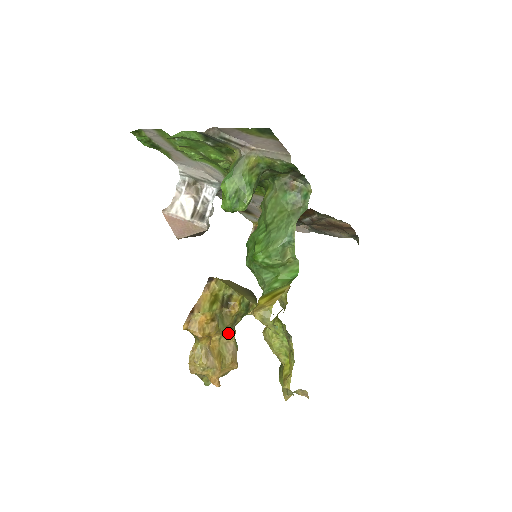
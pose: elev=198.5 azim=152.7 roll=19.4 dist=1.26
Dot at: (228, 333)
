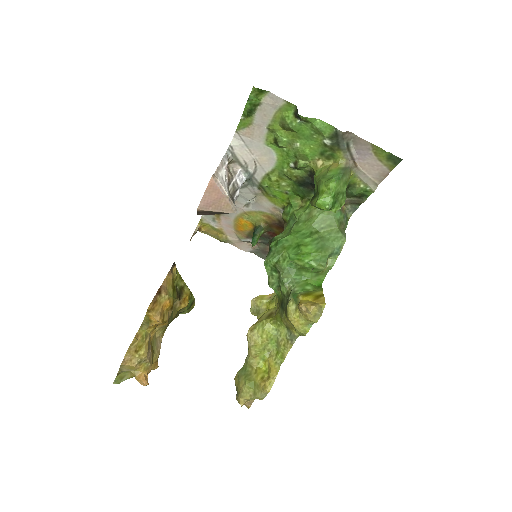
Dot at: (165, 327)
